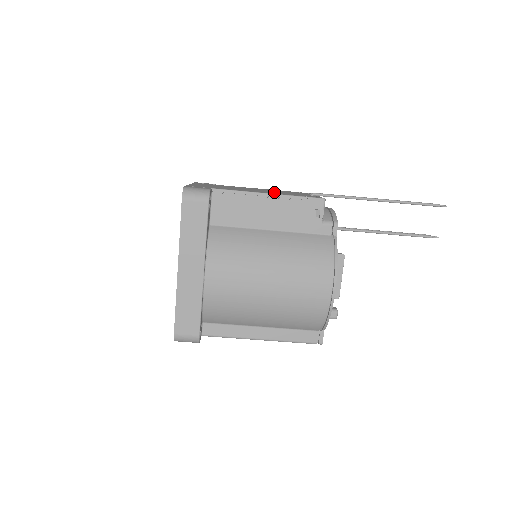
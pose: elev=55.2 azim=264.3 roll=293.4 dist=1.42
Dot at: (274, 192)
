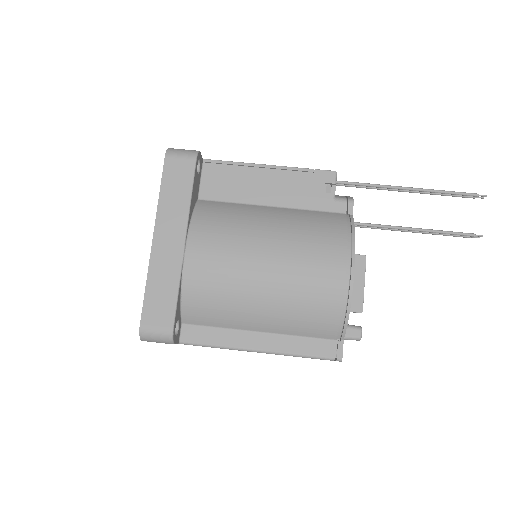
Dot at: occluded
